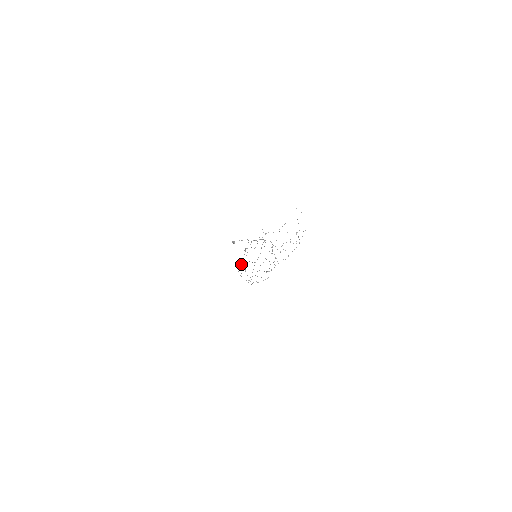
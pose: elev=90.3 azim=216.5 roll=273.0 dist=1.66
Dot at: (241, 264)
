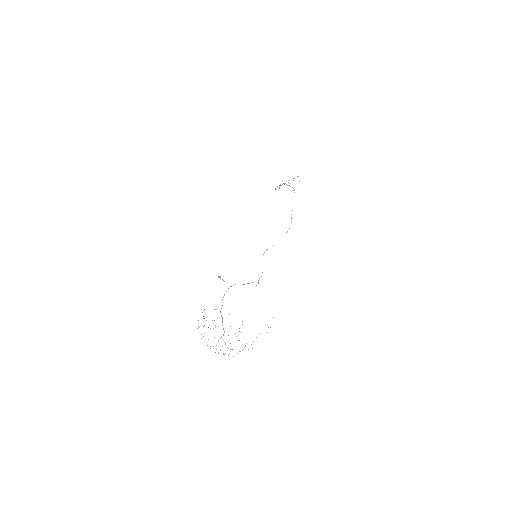
Dot at: occluded
